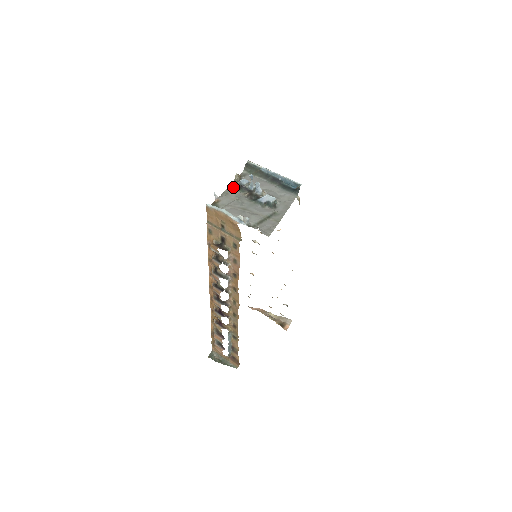
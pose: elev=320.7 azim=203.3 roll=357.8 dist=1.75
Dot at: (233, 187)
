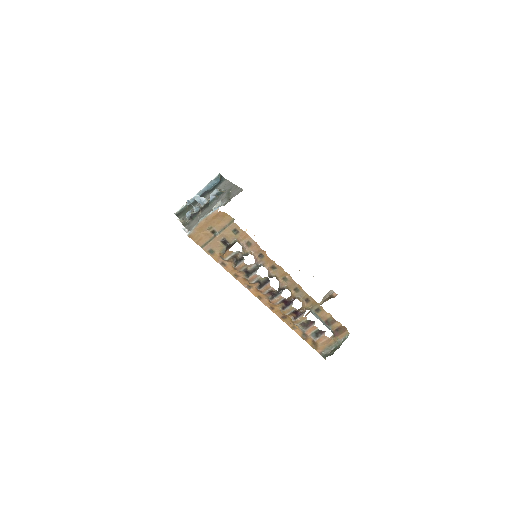
Dot at: (187, 225)
